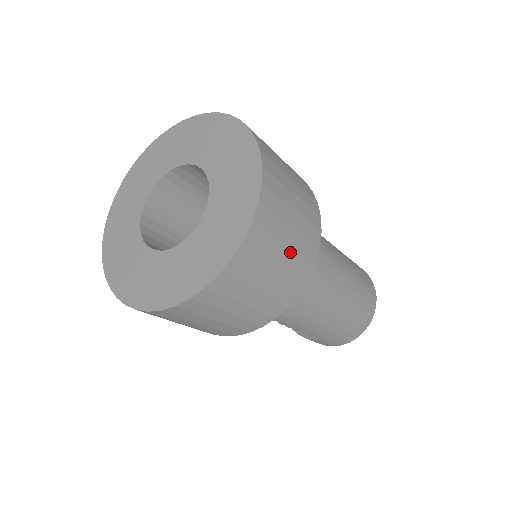
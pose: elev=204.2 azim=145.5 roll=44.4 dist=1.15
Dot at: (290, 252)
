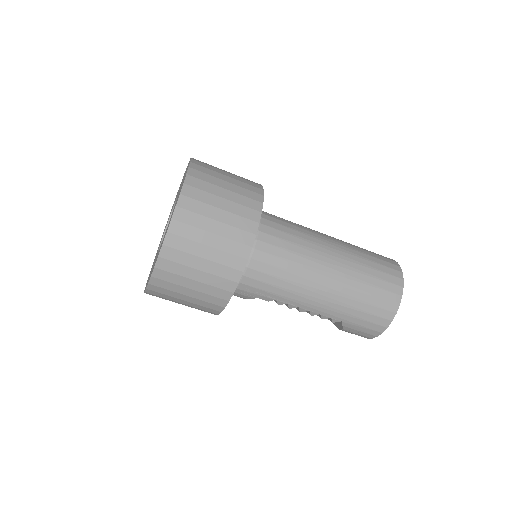
Dot at: (223, 226)
